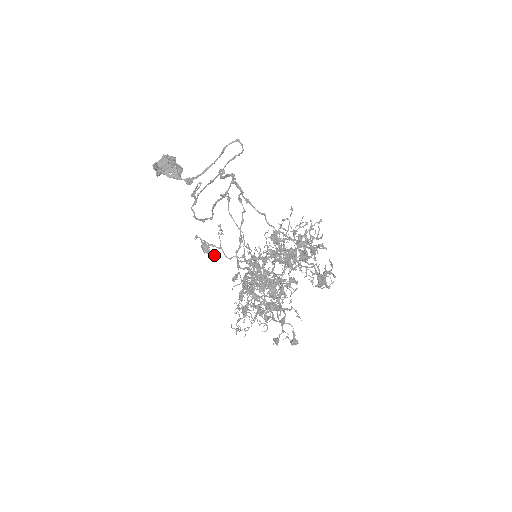
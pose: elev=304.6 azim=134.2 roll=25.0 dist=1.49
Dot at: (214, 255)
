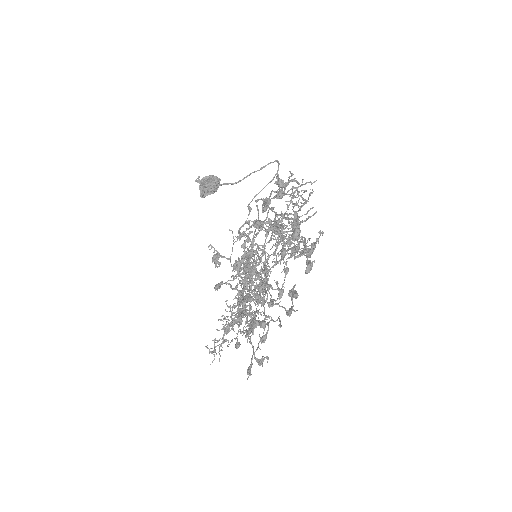
Dot at: (220, 263)
